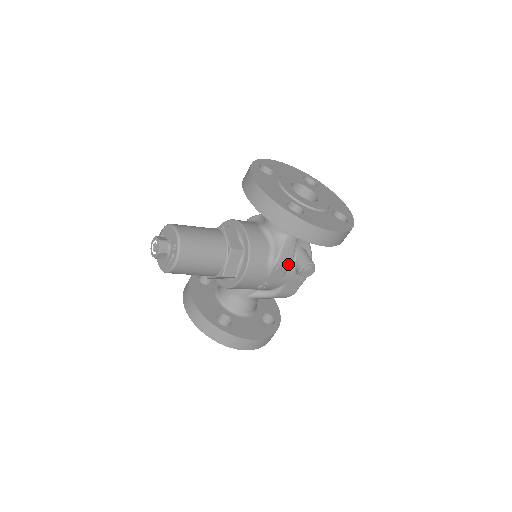
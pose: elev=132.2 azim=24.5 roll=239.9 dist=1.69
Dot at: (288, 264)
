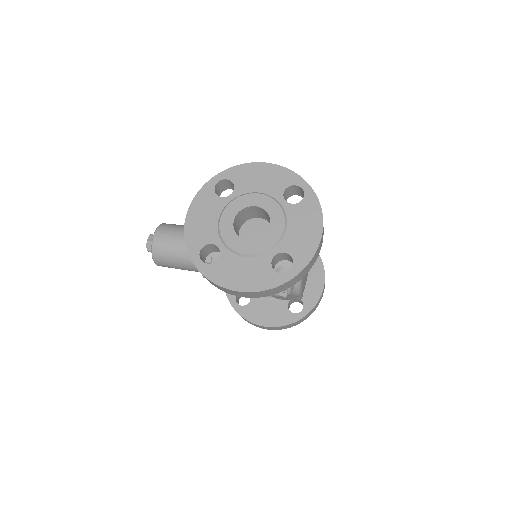
Dot at: occluded
